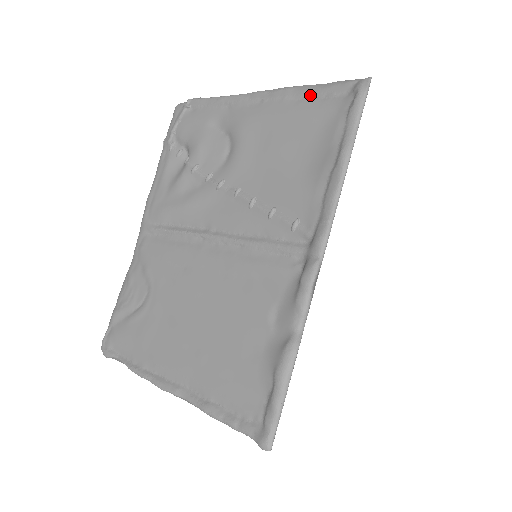
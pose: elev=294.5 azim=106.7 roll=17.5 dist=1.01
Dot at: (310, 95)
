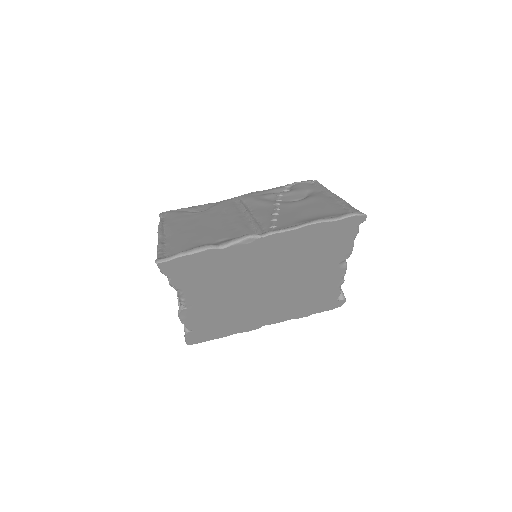
Dot at: (345, 206)
